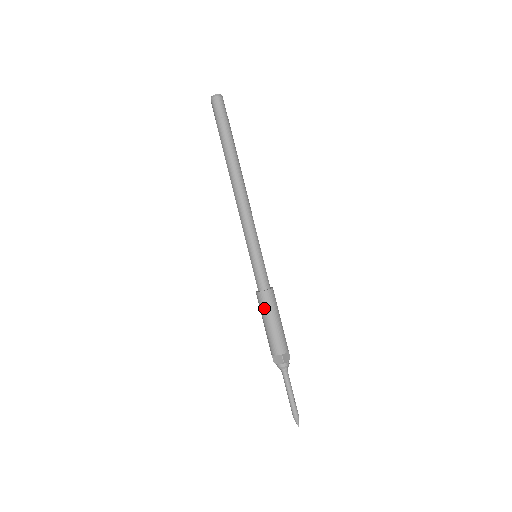
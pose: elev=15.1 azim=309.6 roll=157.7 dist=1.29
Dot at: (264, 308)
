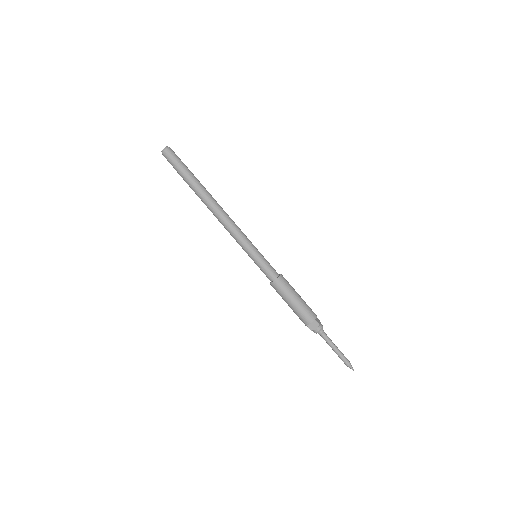
Dot at: (284, 291)
